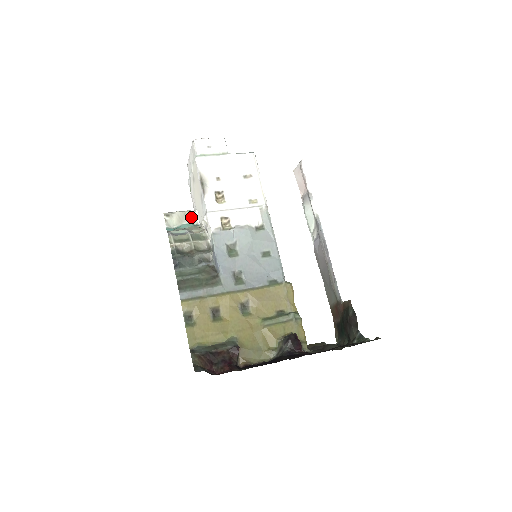
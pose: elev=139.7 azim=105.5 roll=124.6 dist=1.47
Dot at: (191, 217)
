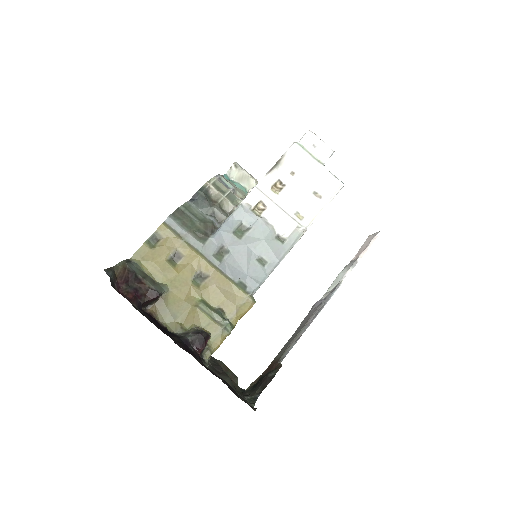
Dot at: (251, 185)
